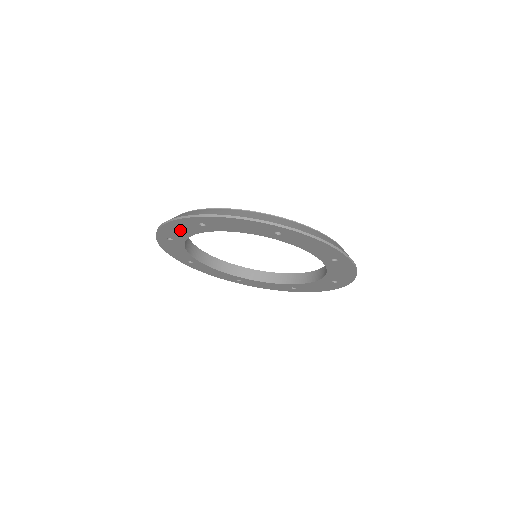
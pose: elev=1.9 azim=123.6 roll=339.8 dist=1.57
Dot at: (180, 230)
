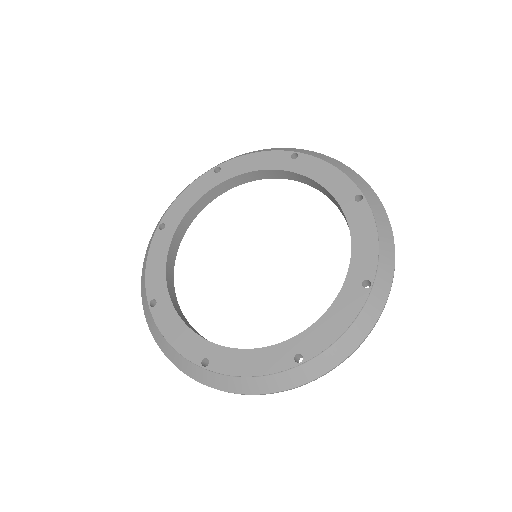
Dot at: occluded
